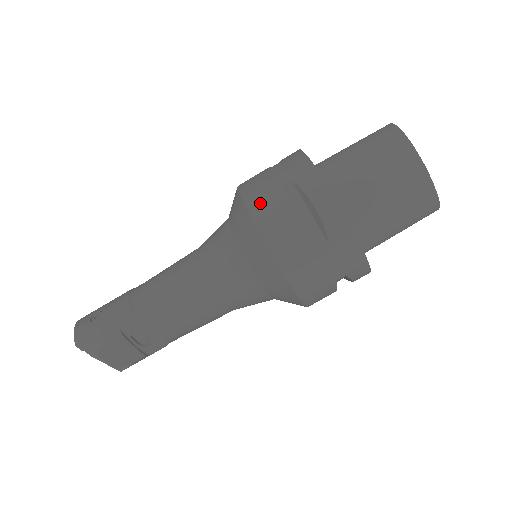
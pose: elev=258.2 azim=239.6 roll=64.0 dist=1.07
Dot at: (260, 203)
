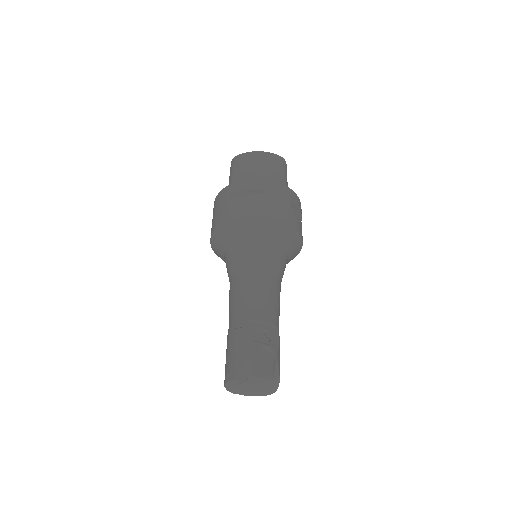
Dot at: (225, 216)
